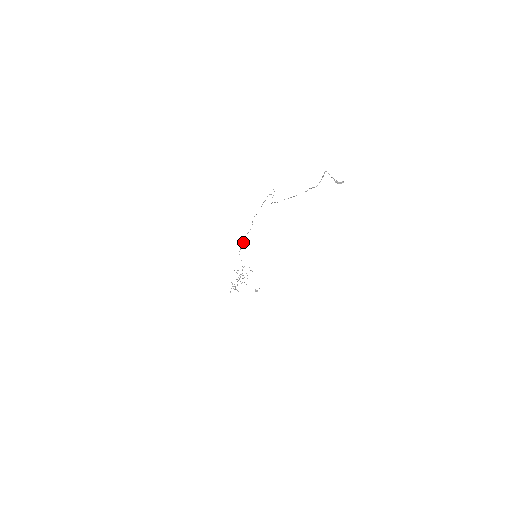
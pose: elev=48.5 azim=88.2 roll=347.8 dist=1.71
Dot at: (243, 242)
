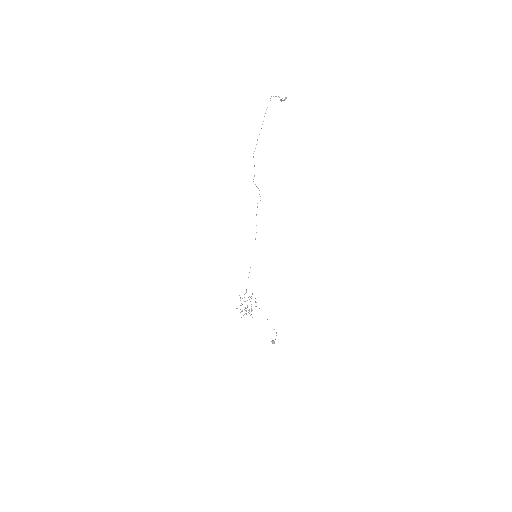
Dot at: (248, 277)
